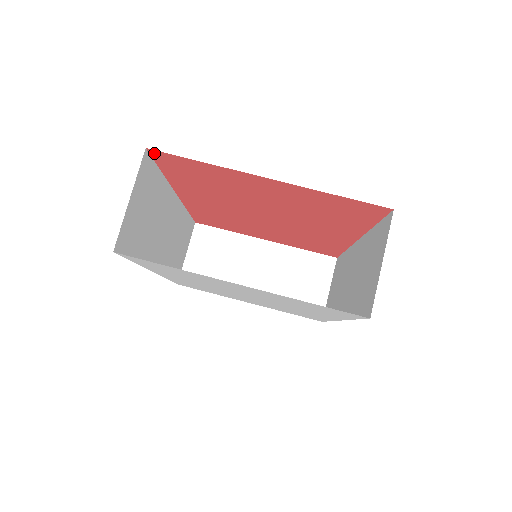
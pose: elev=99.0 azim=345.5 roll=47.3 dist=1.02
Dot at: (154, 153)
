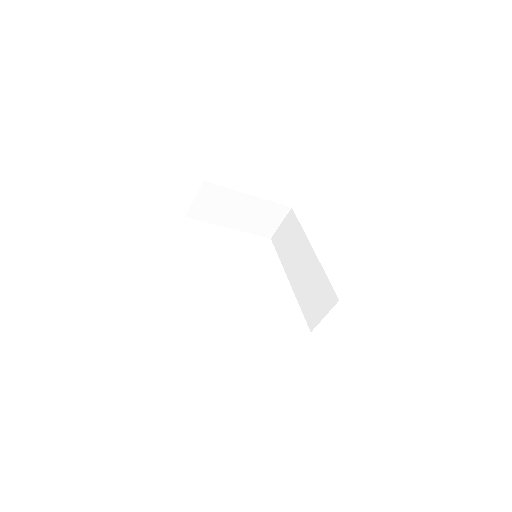
Dot at: occluded
